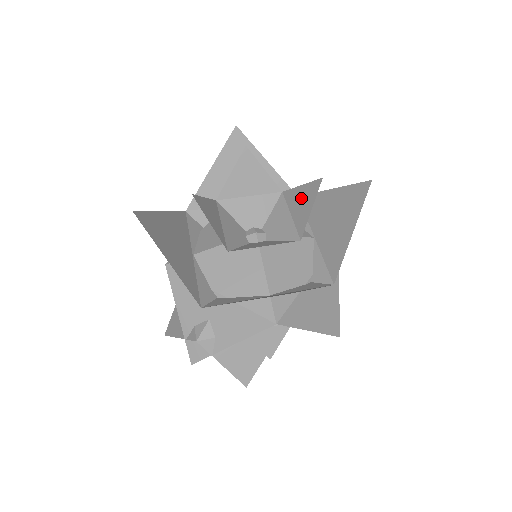
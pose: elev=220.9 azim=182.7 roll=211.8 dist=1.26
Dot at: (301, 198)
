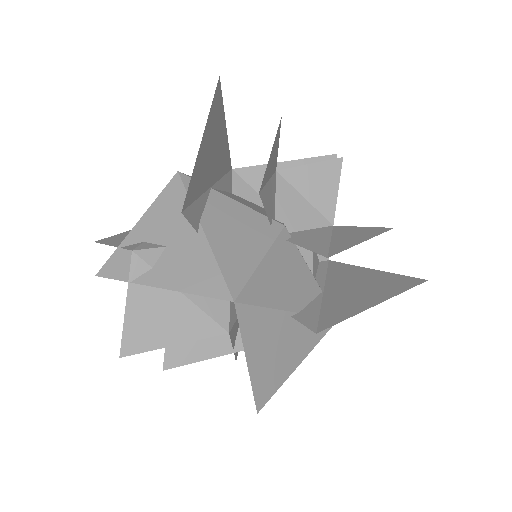
Dot at: (354, 233)
